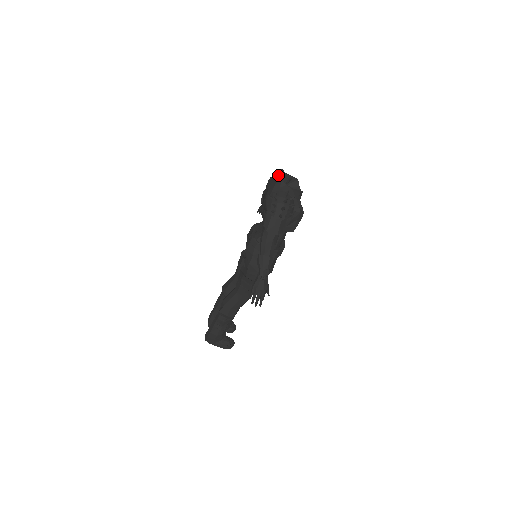
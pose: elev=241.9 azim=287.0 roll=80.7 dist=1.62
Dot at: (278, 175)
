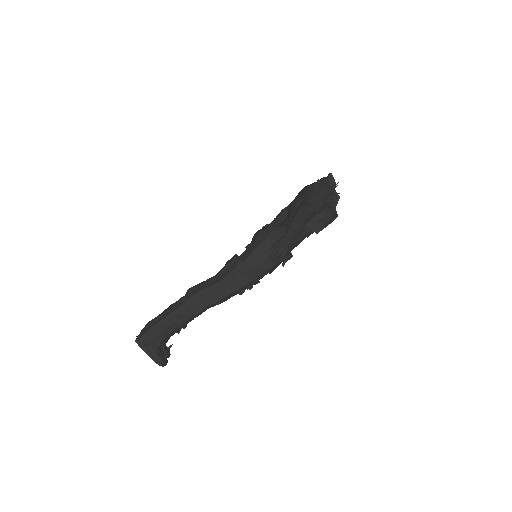
Dot at: (324, 177)
